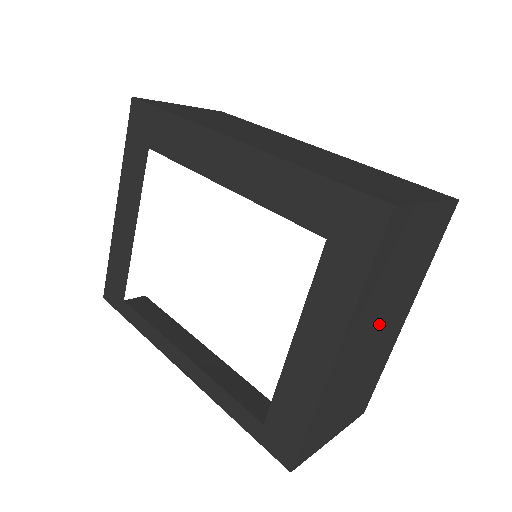
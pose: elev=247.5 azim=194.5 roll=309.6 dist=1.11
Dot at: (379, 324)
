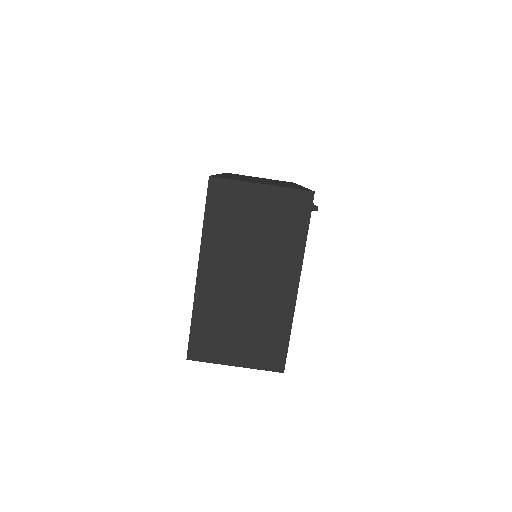
Dot at: (248, 270)
